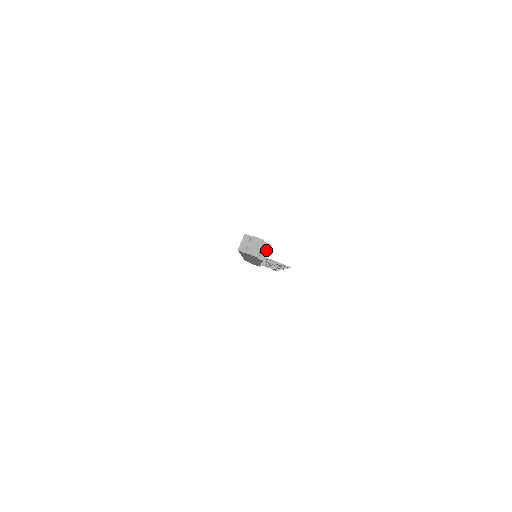
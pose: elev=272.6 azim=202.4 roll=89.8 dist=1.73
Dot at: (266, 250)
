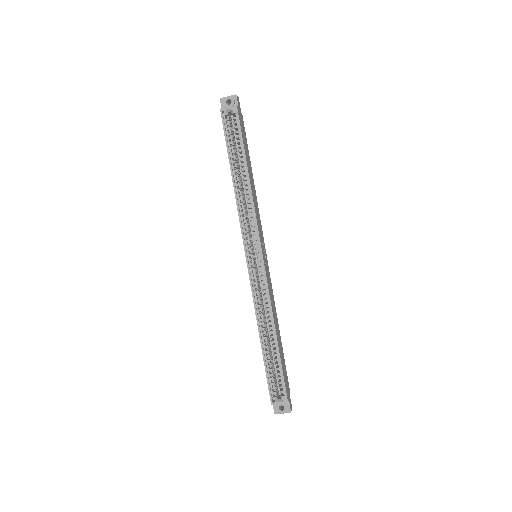
Dot at: occluded
